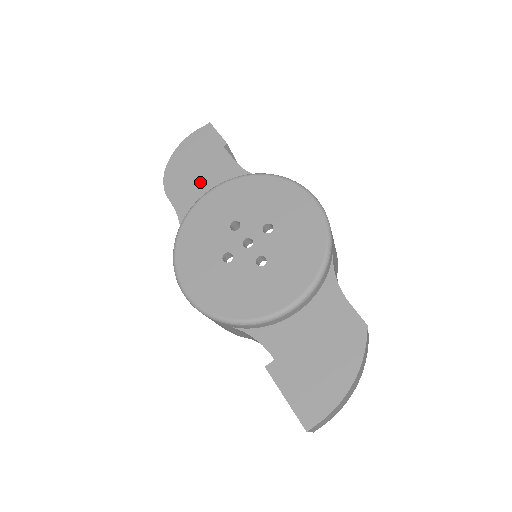
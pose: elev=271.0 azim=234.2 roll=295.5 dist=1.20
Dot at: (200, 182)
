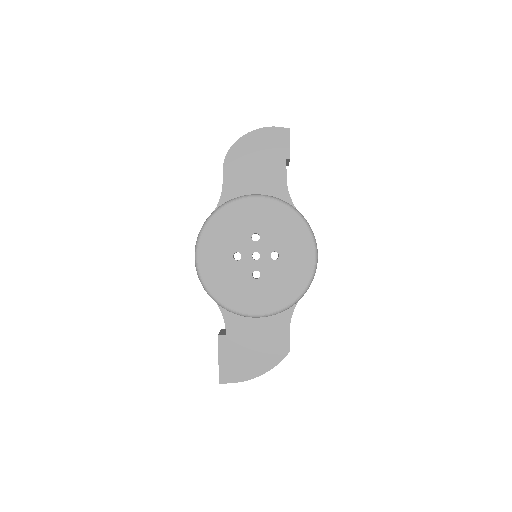
Dot at: (253, 176)
